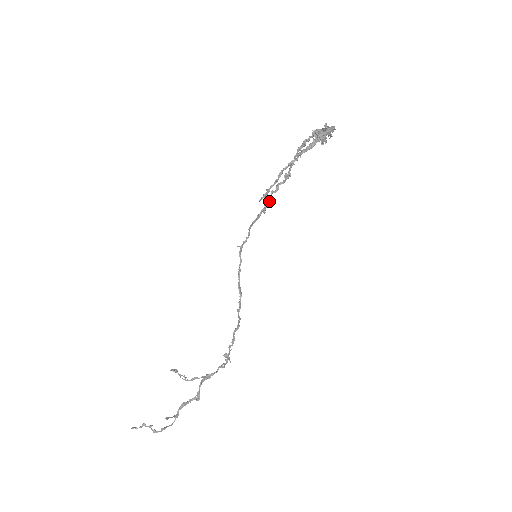
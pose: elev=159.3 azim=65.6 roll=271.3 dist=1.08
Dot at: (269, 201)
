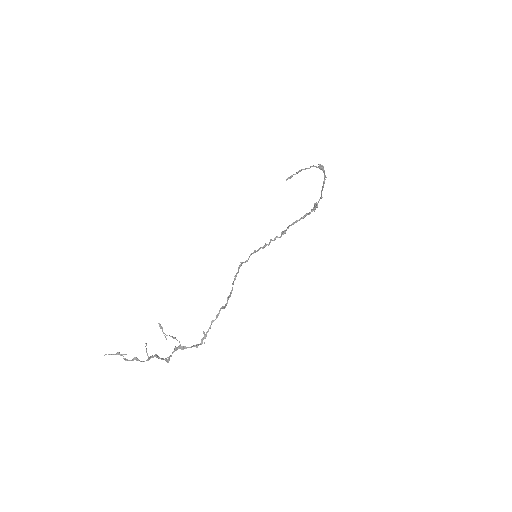
Dot at: (268, 244)
